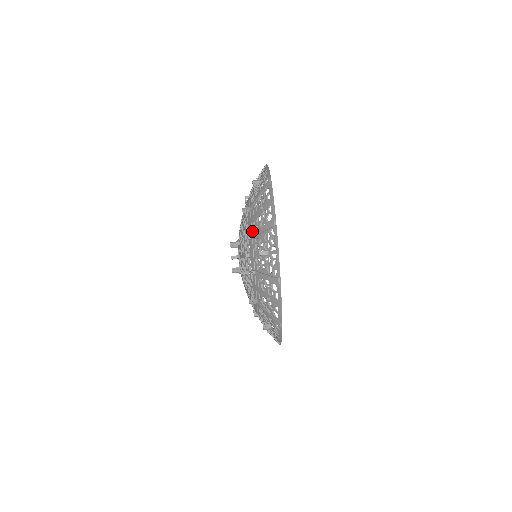
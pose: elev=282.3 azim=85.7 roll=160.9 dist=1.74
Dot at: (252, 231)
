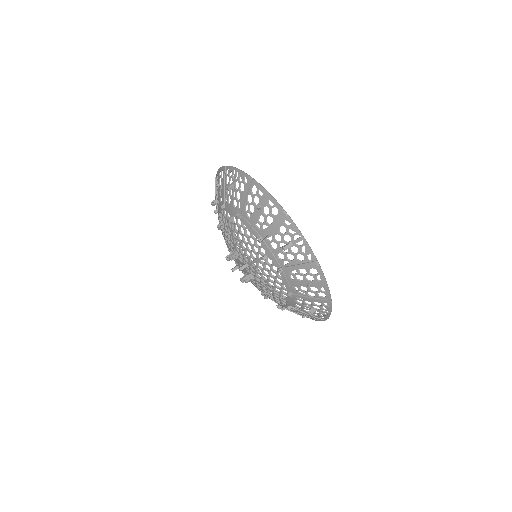
Dot at: occluded
